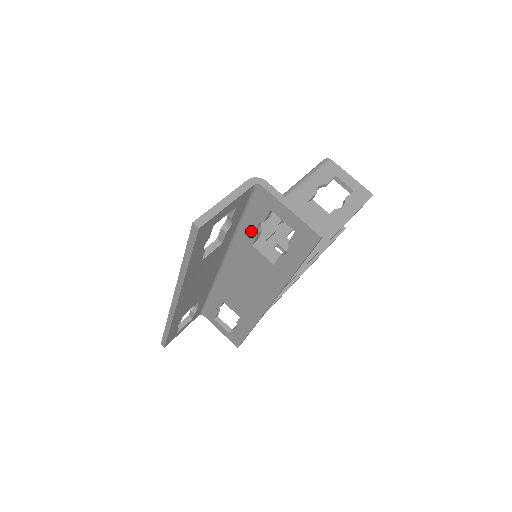
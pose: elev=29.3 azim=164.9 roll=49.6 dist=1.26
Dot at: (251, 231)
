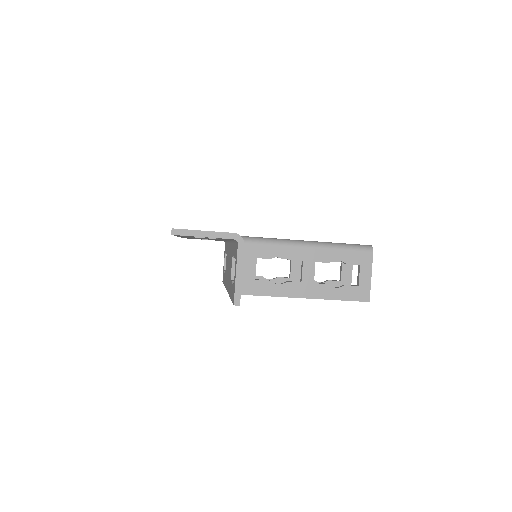
Dot at: occluded
